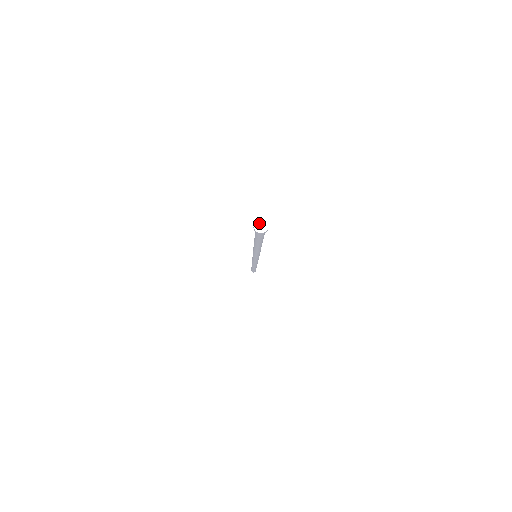
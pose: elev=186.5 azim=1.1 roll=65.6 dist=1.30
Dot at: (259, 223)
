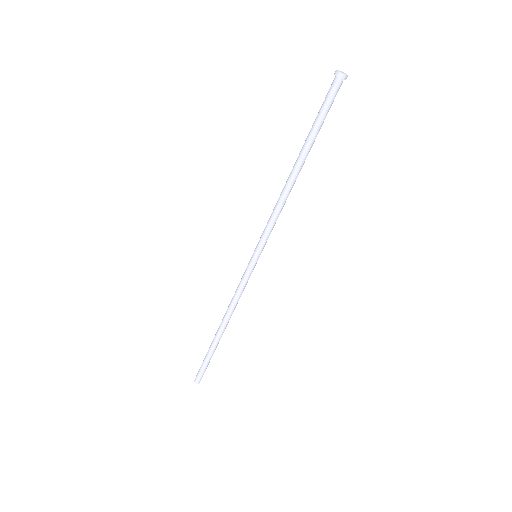
Dot at: (340, 71)
